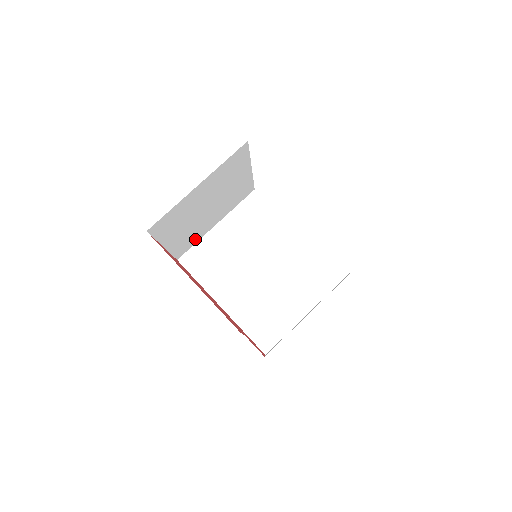
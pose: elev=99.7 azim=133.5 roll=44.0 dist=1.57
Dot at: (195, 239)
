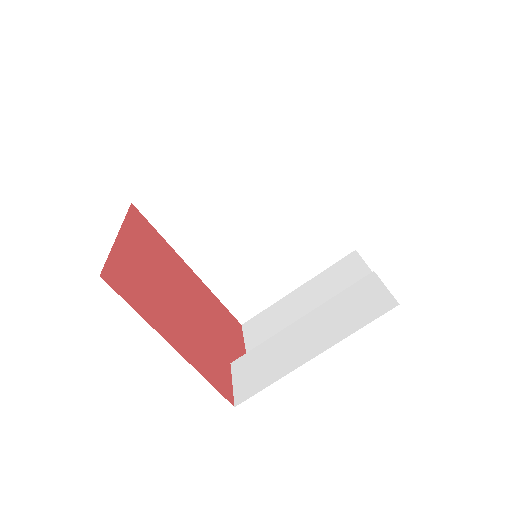
Dot at: occluded
